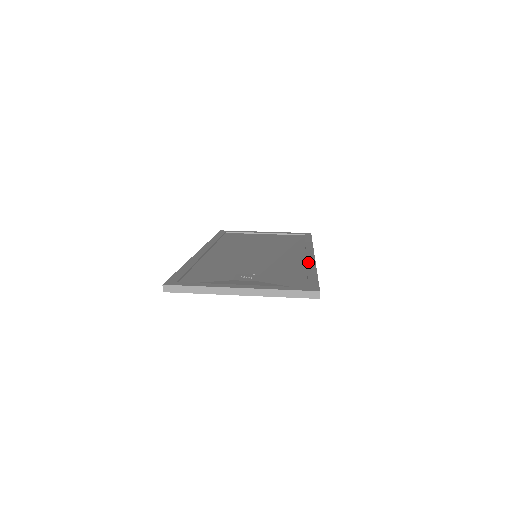
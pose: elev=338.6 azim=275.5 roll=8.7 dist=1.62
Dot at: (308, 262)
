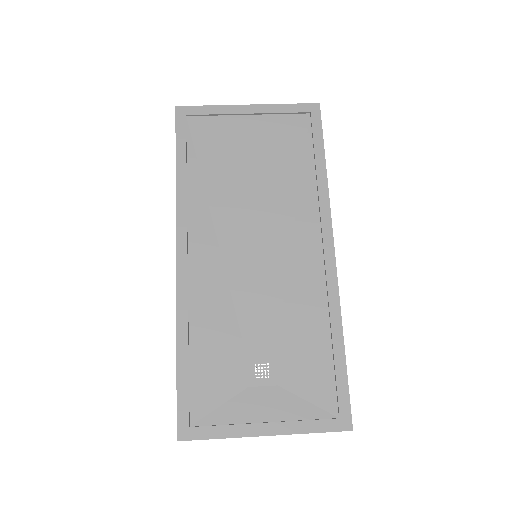
Dot at: (330, 300)
